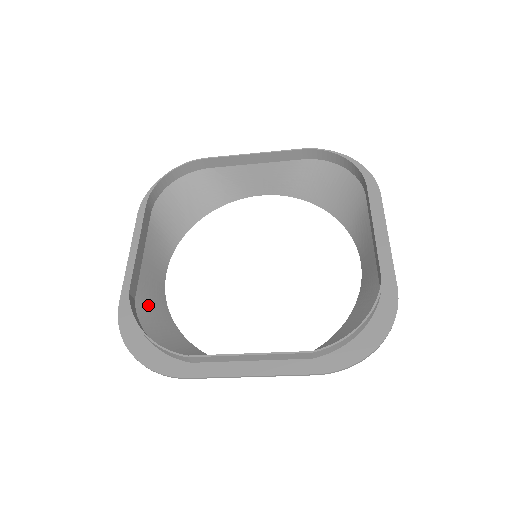
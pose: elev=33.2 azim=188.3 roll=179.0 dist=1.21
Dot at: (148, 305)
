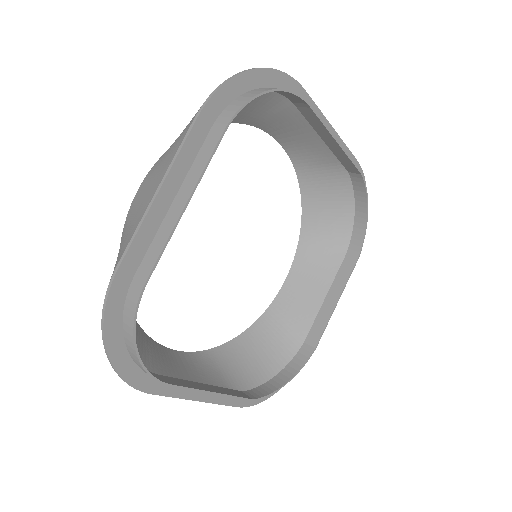
Dot at: (219, 374)
